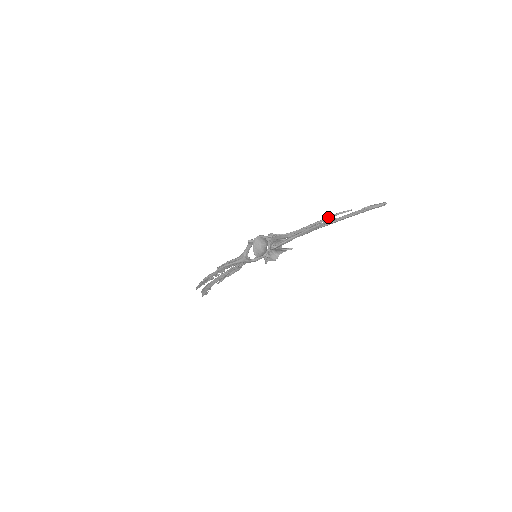
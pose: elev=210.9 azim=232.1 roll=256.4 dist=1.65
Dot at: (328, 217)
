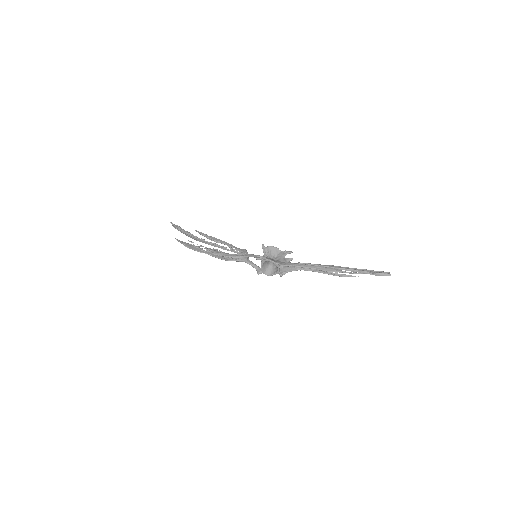
Dot at: occluded
